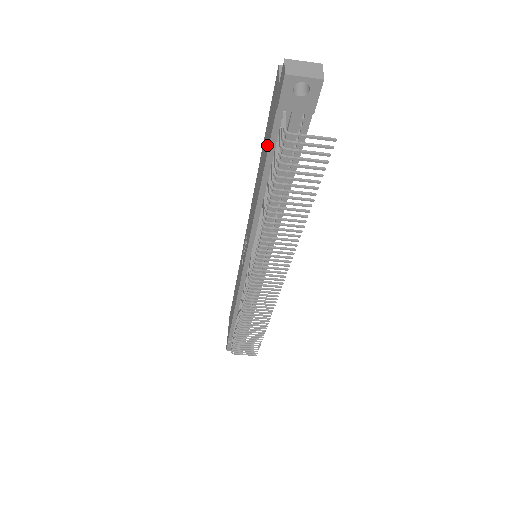
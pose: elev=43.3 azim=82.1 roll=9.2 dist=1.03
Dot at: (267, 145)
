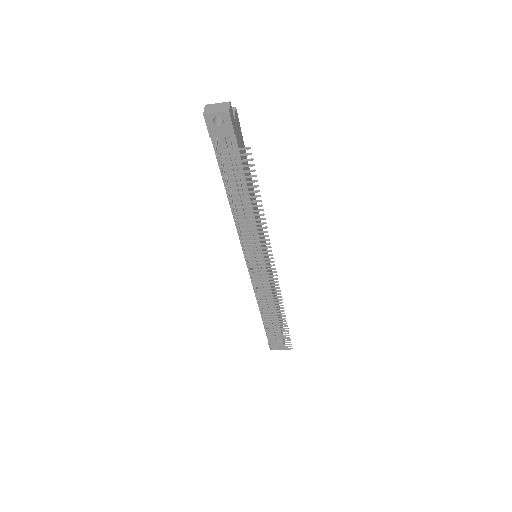
Dot at: occluded
